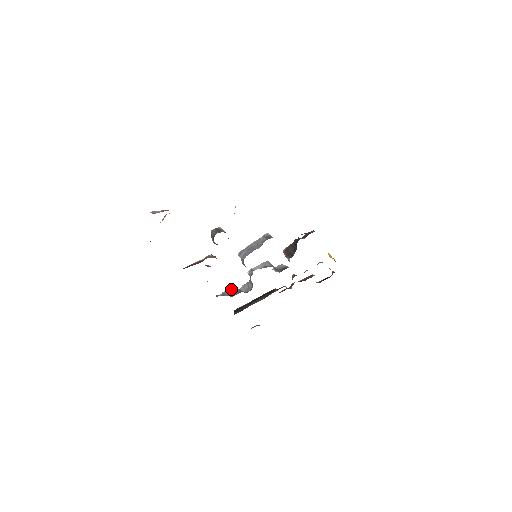
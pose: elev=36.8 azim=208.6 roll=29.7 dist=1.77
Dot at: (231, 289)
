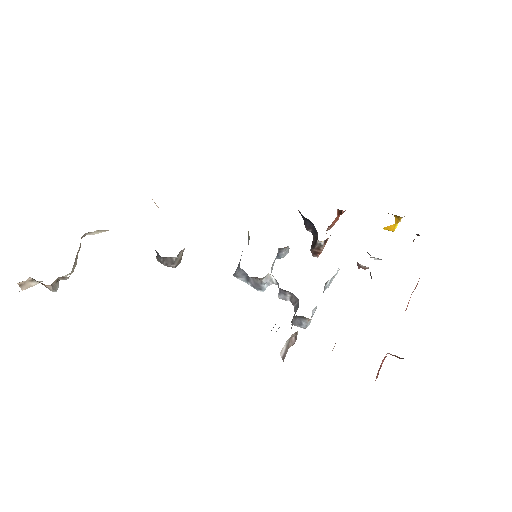
Dot at: occluded
